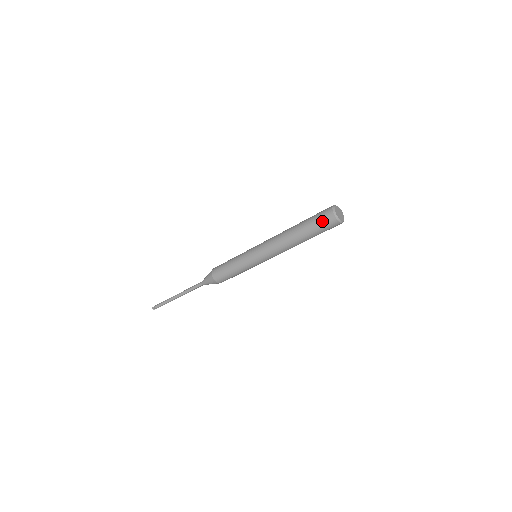
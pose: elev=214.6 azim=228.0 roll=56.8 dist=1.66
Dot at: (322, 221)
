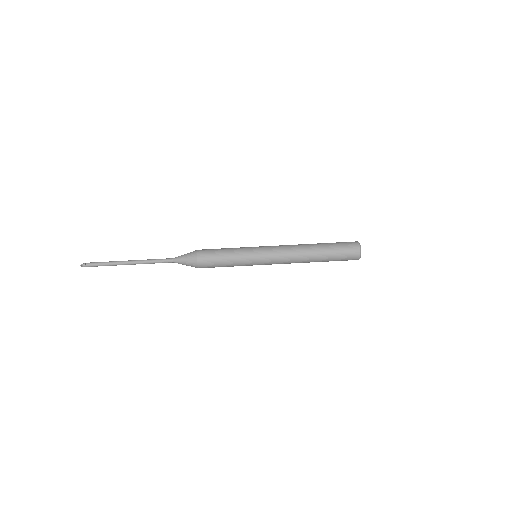
Dot at: (344, 242)
